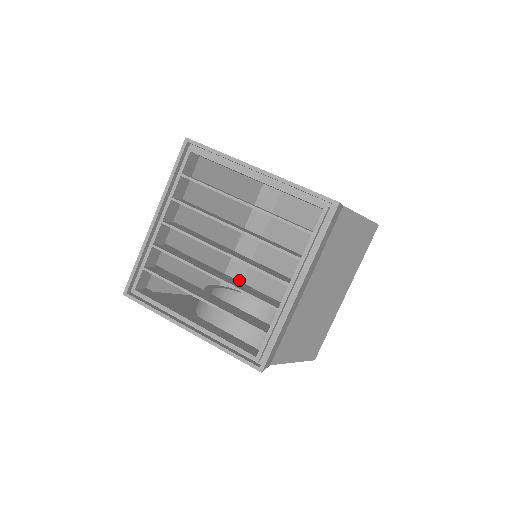
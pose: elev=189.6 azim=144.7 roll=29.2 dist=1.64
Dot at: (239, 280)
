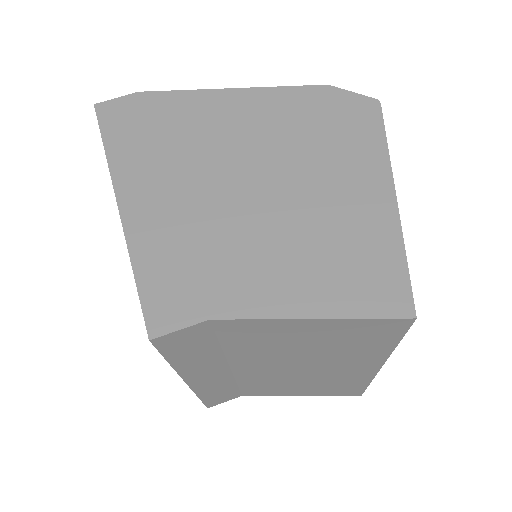
Dot at: occluded
